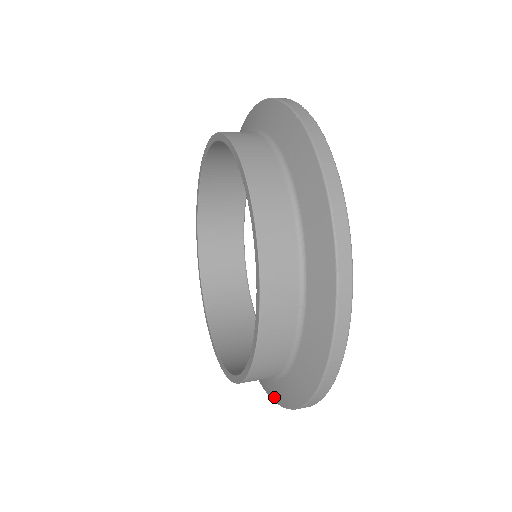
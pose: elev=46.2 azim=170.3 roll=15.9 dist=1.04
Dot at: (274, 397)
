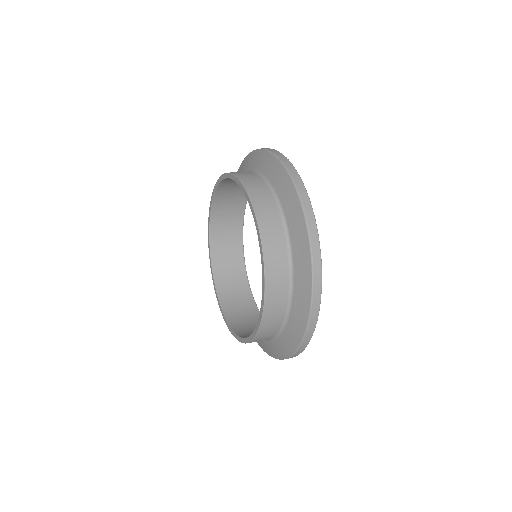
Dot at: (274, 354)
